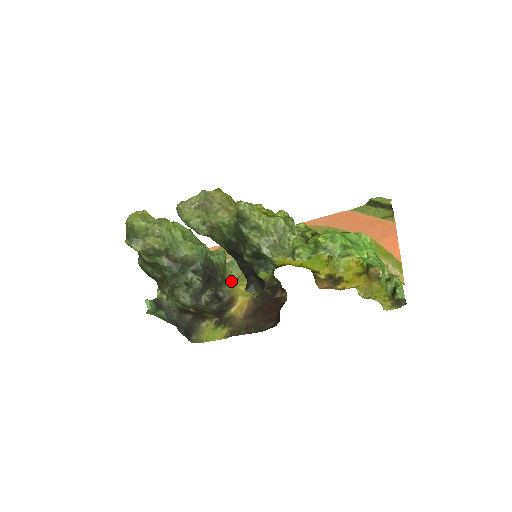
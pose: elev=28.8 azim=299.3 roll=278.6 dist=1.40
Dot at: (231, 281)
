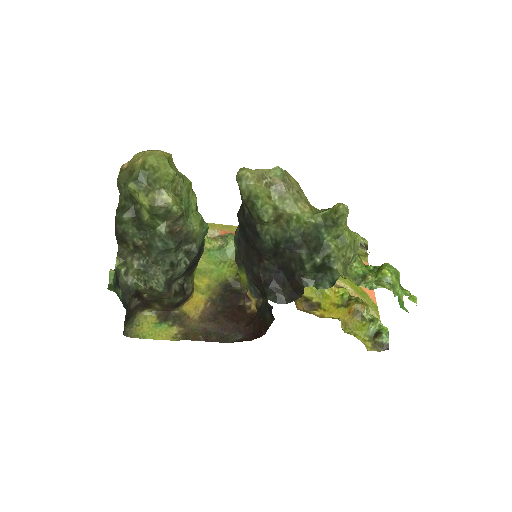
Dot at: (195, 271)
